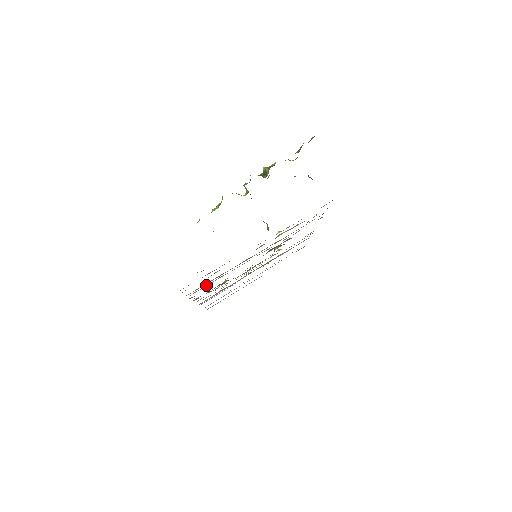
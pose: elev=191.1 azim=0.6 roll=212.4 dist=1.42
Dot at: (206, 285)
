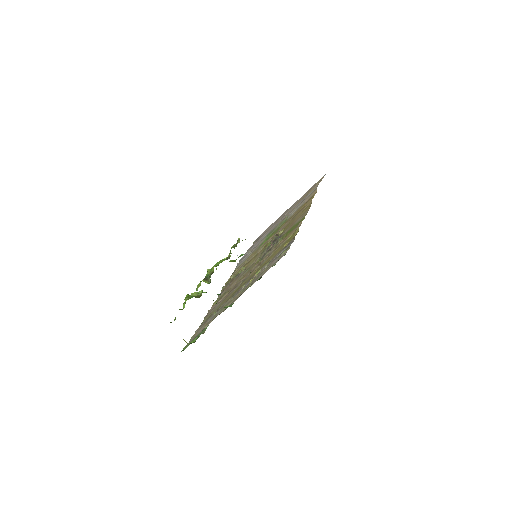
Dot at: (219, 300)
